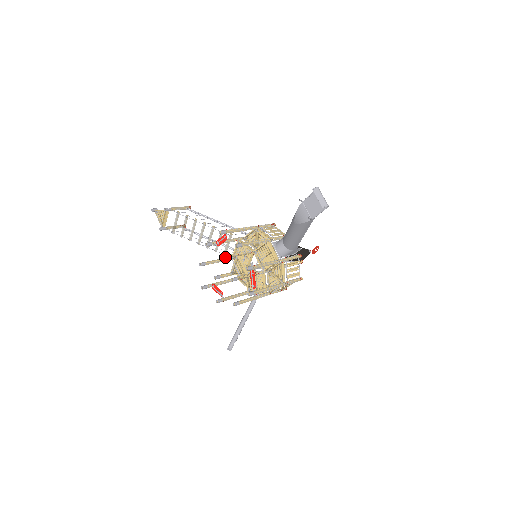
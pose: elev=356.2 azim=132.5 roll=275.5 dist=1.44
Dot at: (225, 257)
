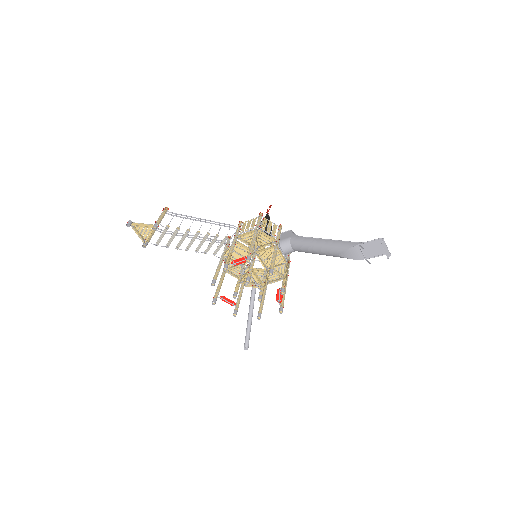
Dot at: (249, 280)
